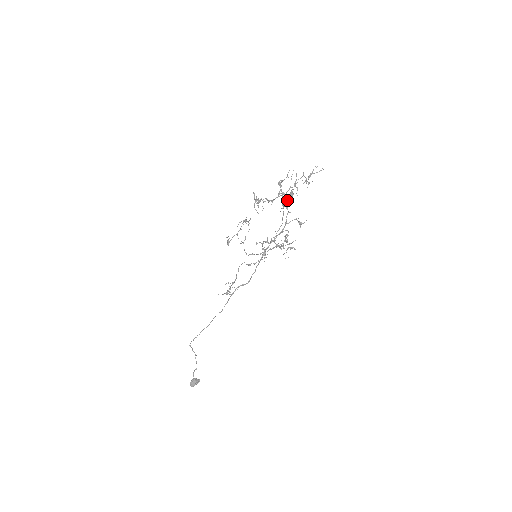
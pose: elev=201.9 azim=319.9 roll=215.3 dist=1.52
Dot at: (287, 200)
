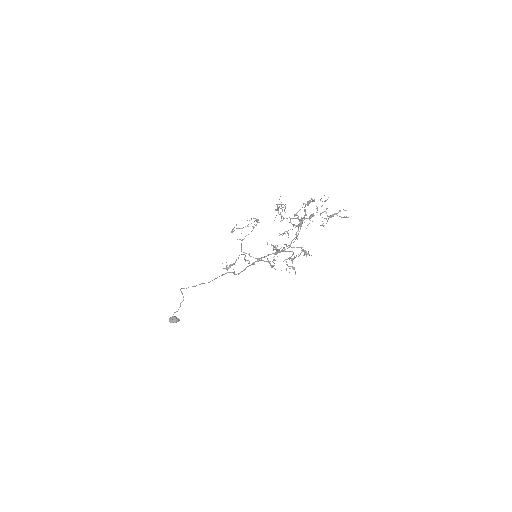
Dot at: (299, 226)
